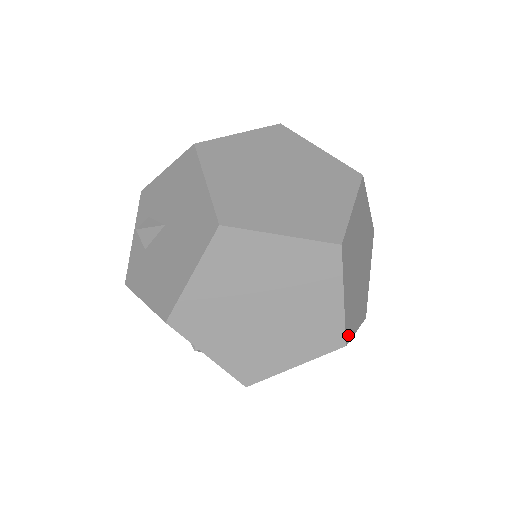
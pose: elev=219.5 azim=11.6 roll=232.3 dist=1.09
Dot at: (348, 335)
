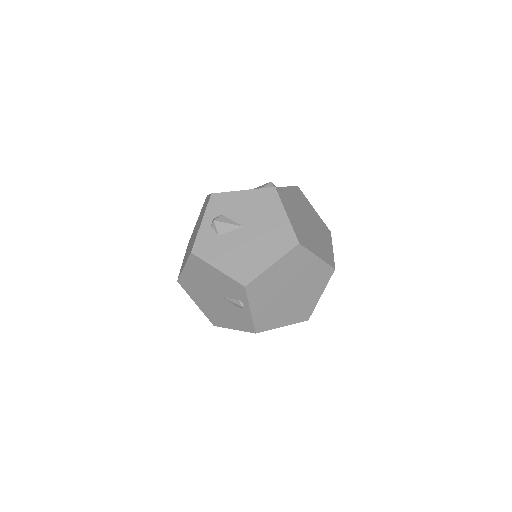
Dot at: occluded
